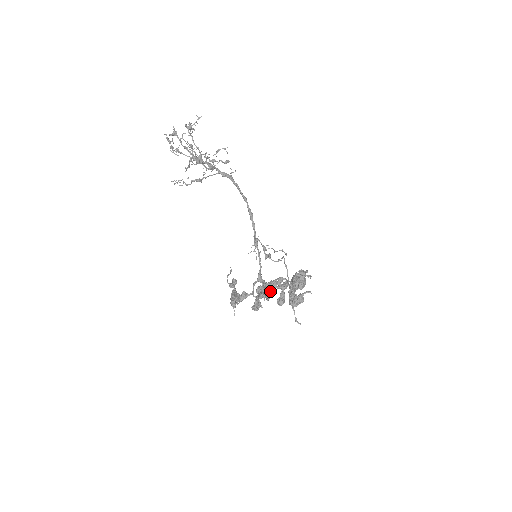
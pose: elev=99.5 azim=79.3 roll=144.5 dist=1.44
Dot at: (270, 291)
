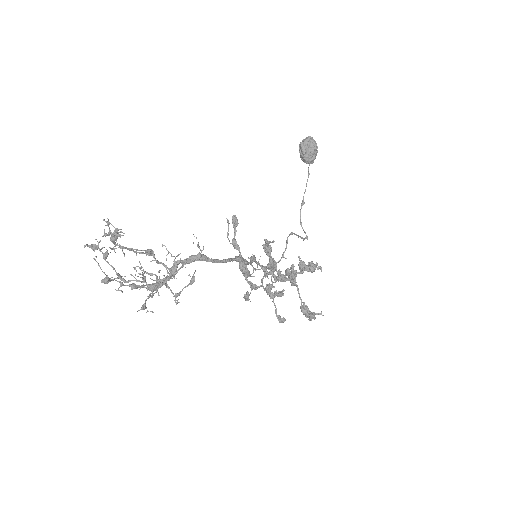
Dot at: (280, 293)
